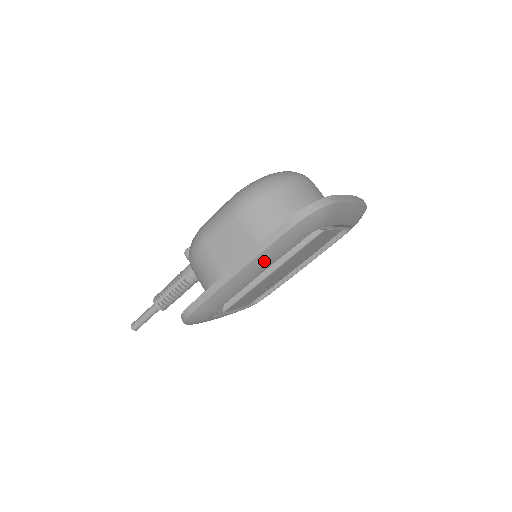
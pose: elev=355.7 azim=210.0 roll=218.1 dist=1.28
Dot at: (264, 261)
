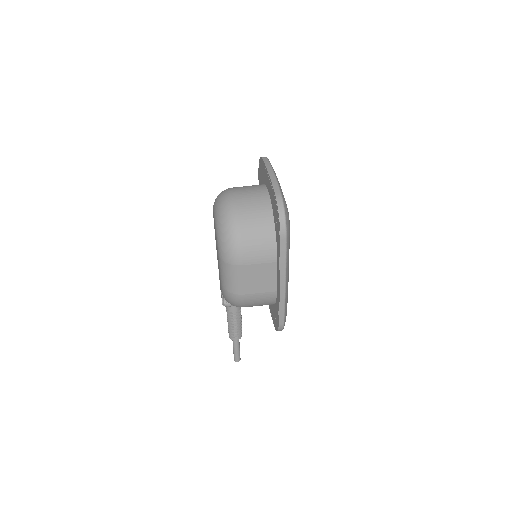
Dot at: (288, 263)
